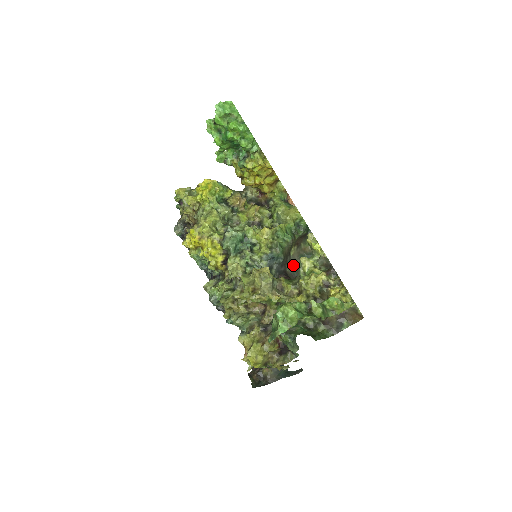
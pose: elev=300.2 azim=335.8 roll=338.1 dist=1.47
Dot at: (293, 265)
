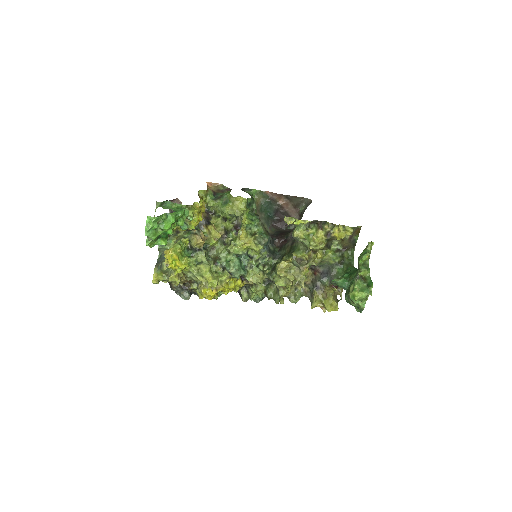
Dot at: (264, 222)
